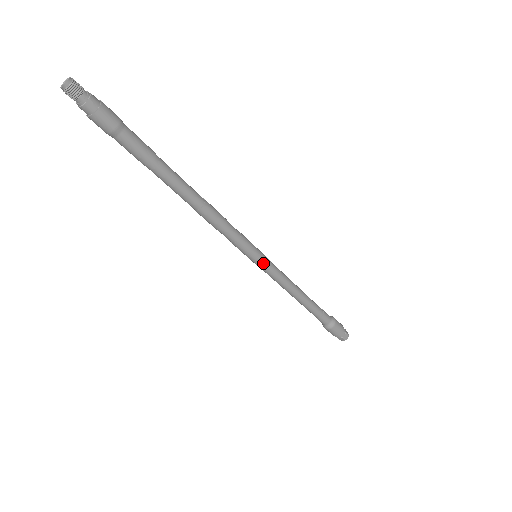
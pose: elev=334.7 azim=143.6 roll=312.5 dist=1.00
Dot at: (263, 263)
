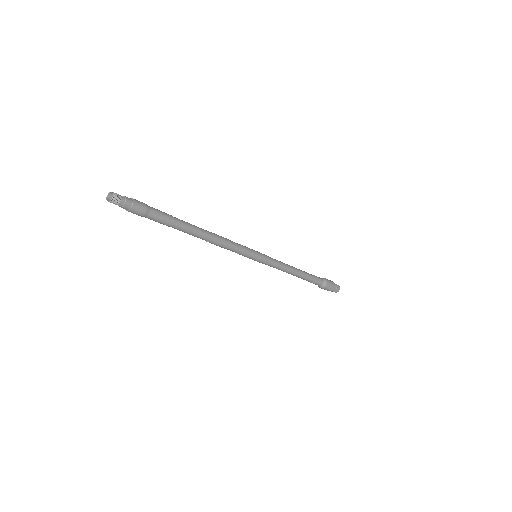
Dot at: (261, 261)
